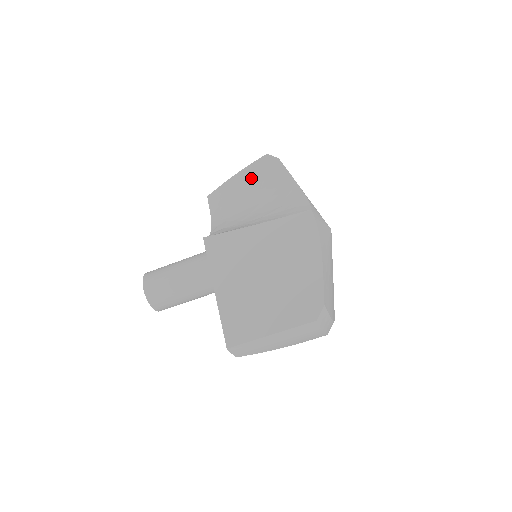
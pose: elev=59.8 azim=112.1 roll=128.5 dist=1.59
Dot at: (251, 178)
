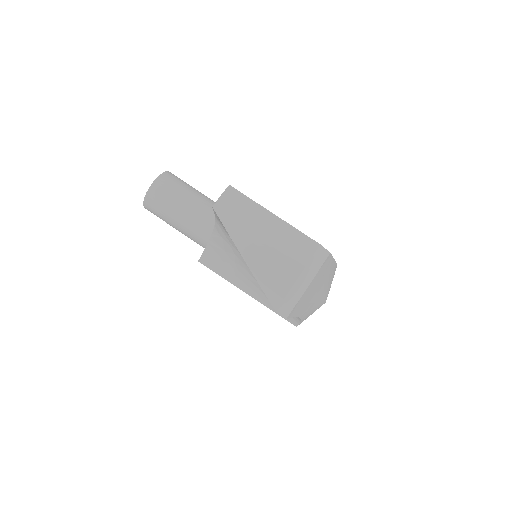
Dot at: occluded
